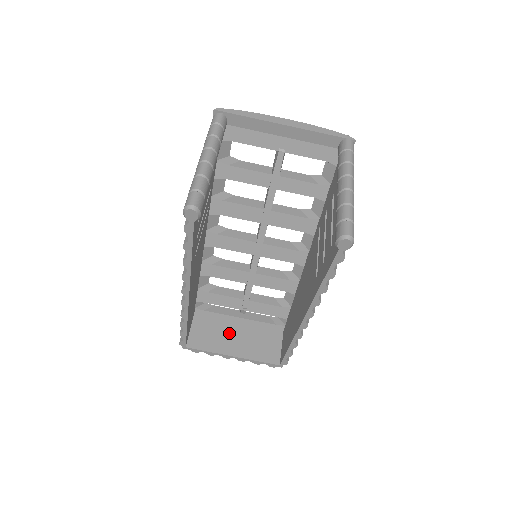
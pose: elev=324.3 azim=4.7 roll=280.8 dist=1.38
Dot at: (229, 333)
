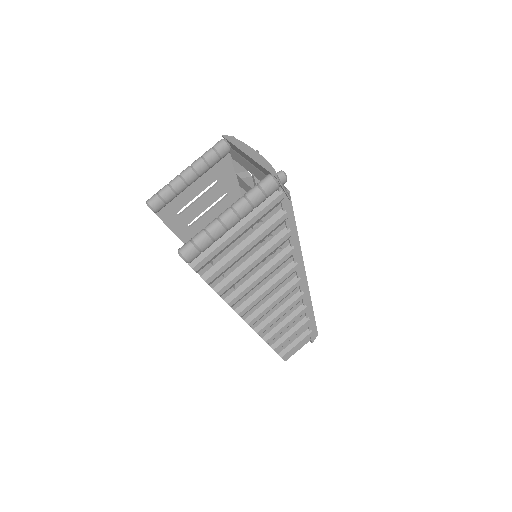
Dot at: occluded
